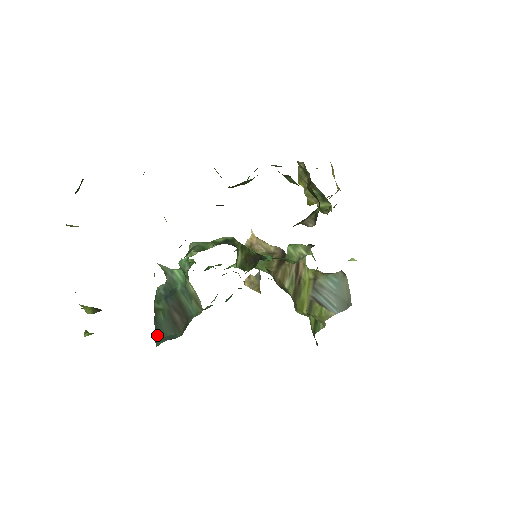
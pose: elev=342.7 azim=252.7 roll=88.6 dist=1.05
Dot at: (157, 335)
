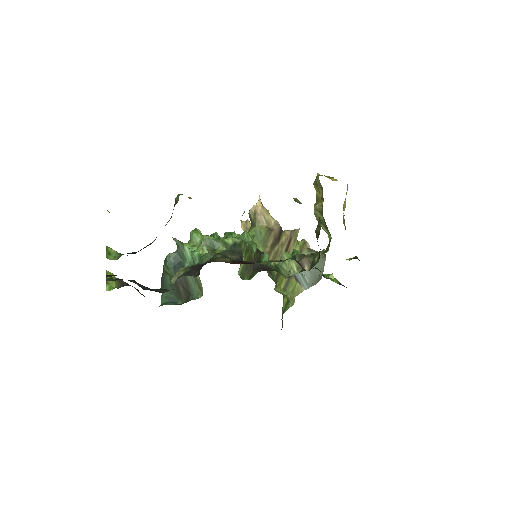
Dot at: occluded
